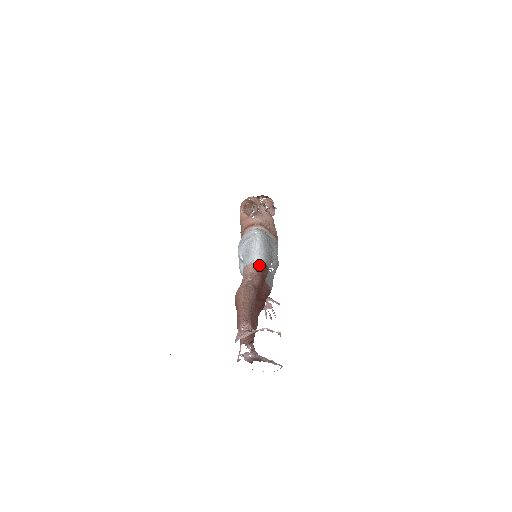
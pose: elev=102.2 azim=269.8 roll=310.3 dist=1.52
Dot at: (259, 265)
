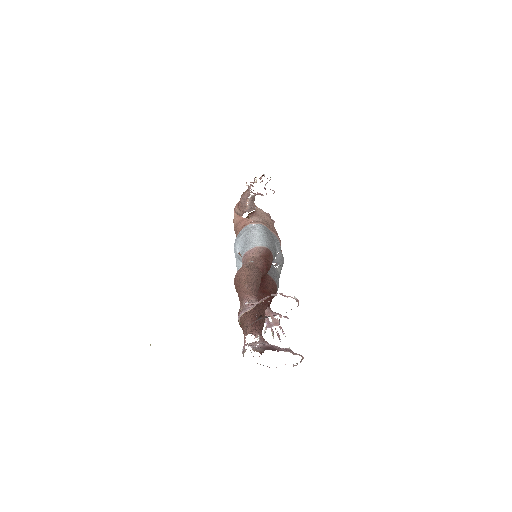
Dot at: (261, 249)
